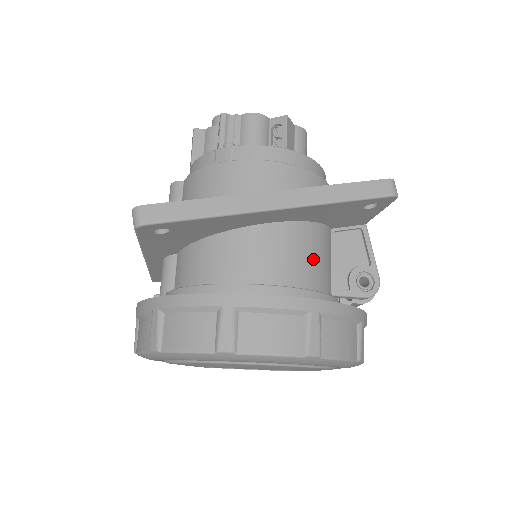
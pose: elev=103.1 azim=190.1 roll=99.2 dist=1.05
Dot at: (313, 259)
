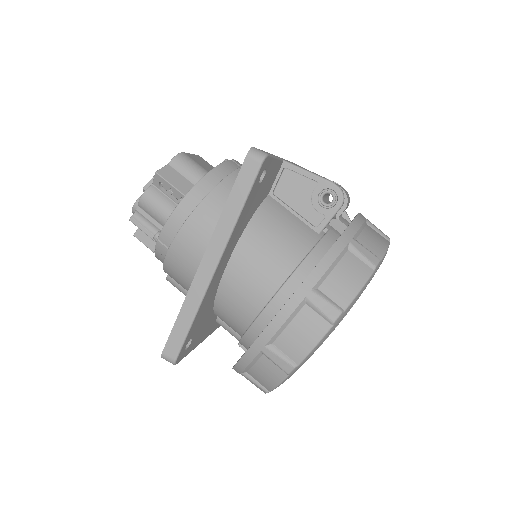
Dot at: (277, 243)
